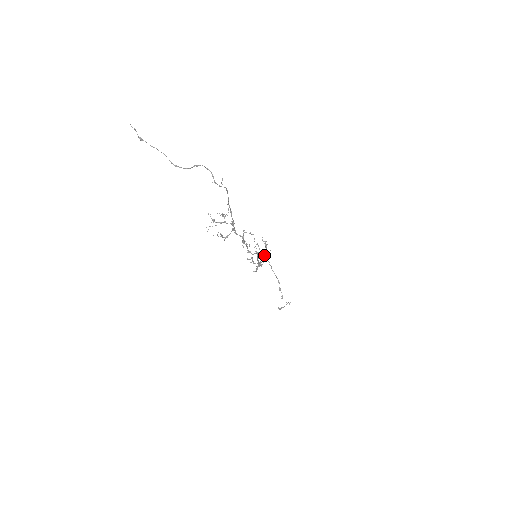
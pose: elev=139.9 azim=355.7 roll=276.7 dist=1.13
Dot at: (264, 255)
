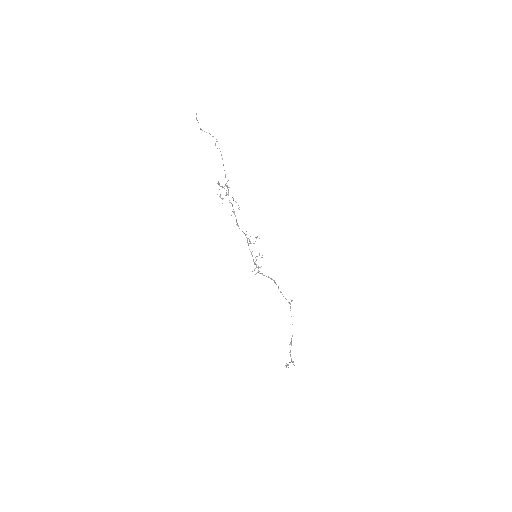
Dot at: (253, 243)
